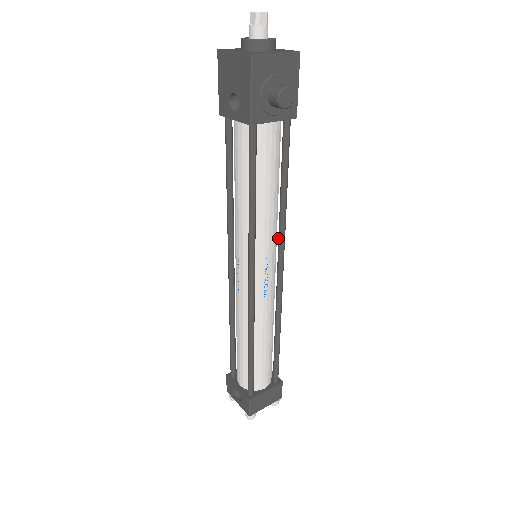
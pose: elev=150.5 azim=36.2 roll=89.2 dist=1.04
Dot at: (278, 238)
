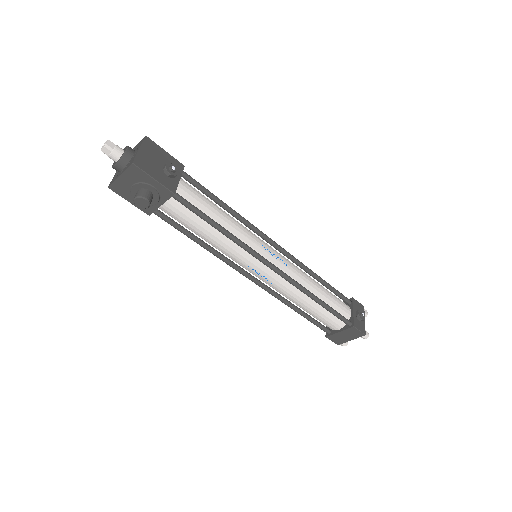
Dot at: (249, 251)
